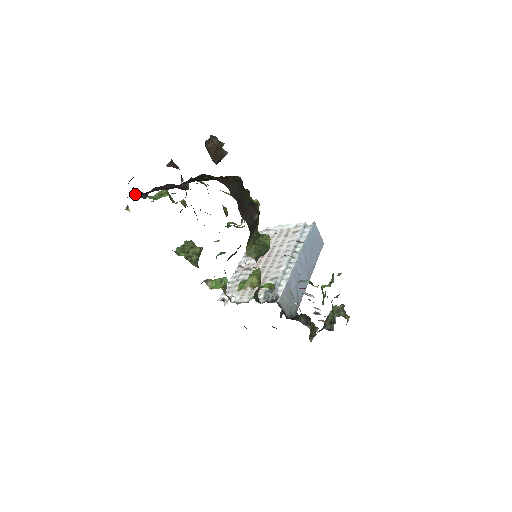
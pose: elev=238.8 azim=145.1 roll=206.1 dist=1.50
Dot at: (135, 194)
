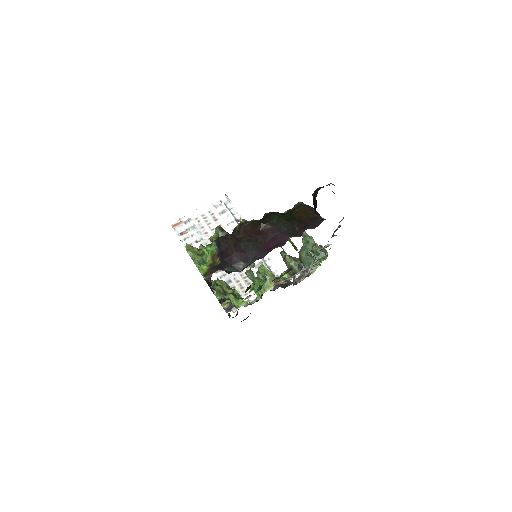
Dot at: (227, 272)
